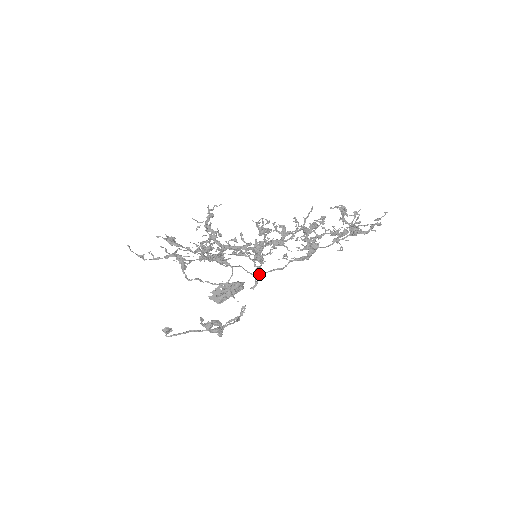
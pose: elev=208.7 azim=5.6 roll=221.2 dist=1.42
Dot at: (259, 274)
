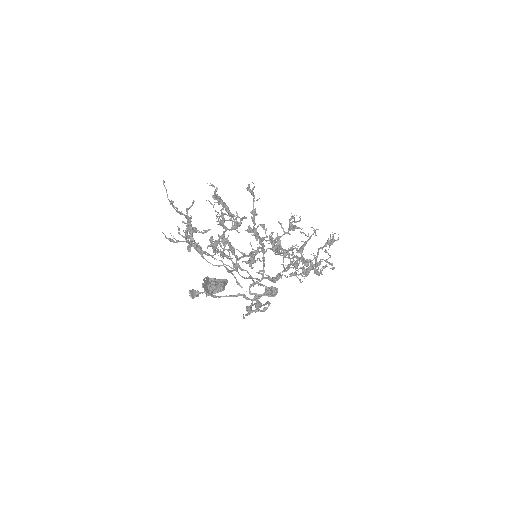
Dot at: (248, 277)
